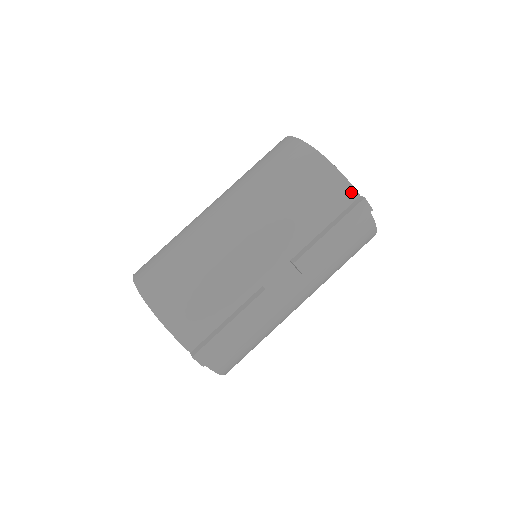
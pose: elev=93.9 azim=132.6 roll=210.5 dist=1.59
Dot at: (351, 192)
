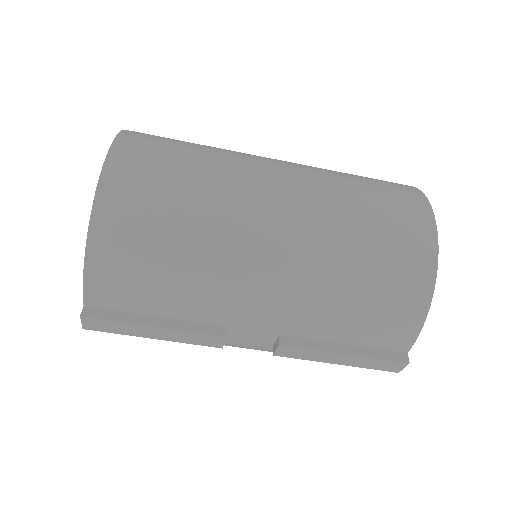
Dot at: (407, 344)
